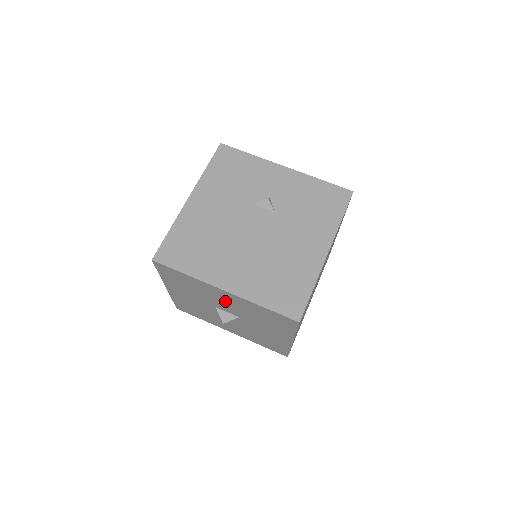
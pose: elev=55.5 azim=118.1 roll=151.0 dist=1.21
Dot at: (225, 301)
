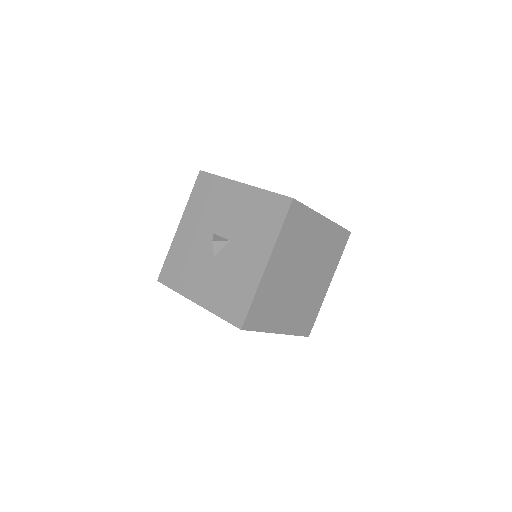
Dot at: (232, 208)
